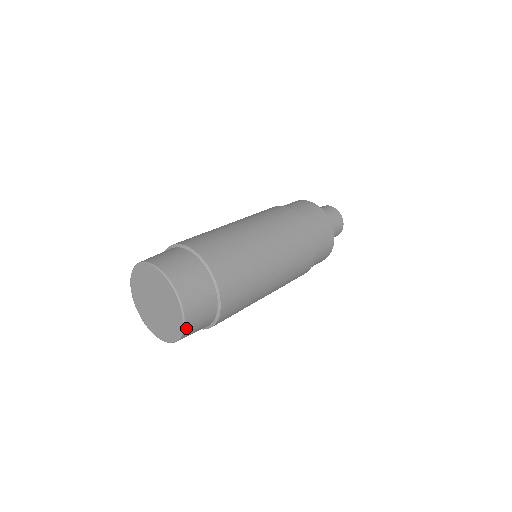
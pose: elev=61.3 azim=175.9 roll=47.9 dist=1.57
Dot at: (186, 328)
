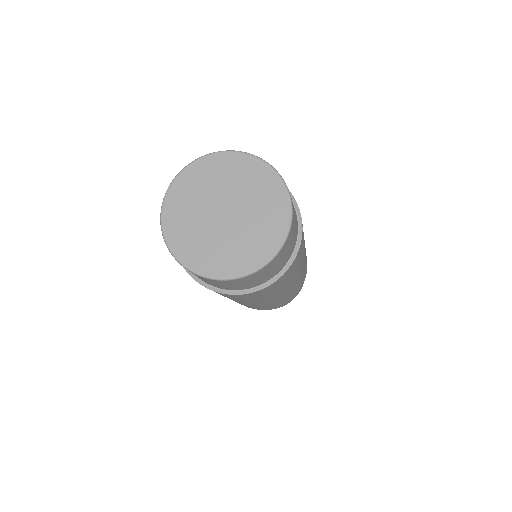
Dot at: (255, 273)
